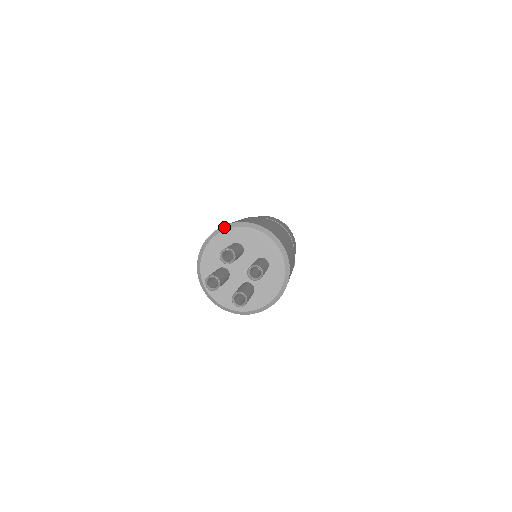
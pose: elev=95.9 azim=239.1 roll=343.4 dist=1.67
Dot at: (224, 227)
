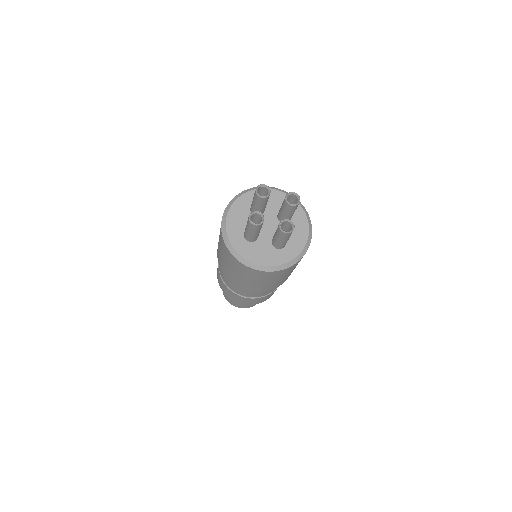
Dot at: (239, 194)
